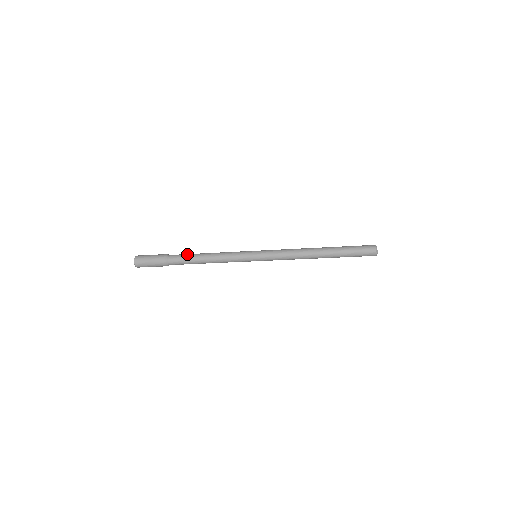
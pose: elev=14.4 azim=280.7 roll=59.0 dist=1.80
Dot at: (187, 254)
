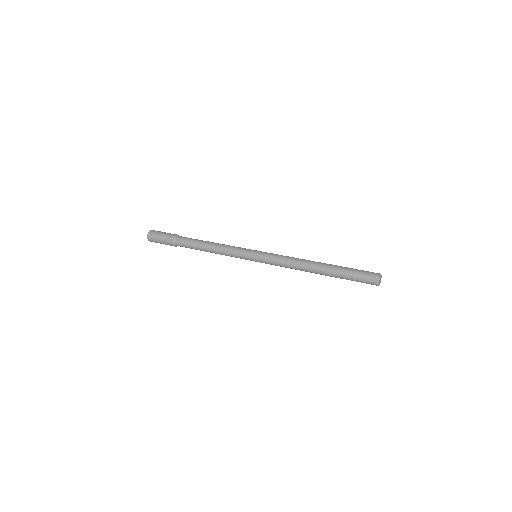
Dot at: (191, 242)
